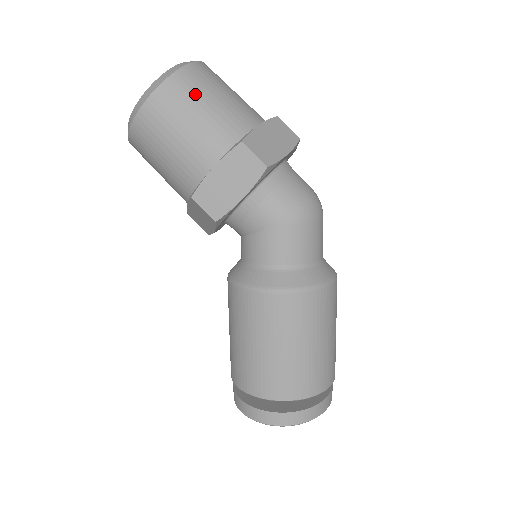
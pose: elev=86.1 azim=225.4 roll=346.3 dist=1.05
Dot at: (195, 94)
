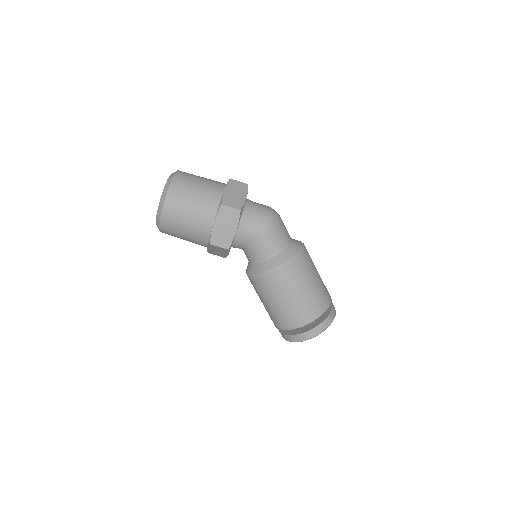
Dot at: (185, 192)
